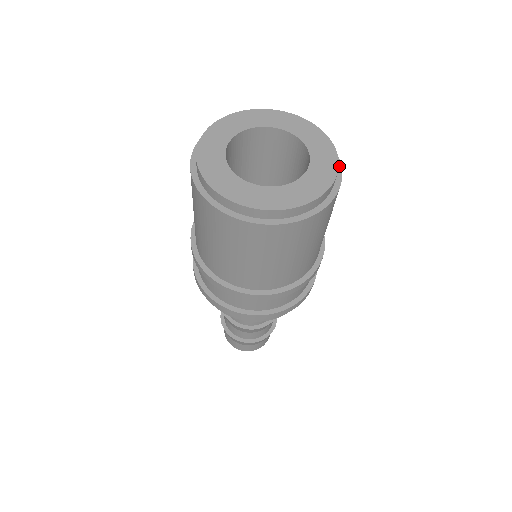
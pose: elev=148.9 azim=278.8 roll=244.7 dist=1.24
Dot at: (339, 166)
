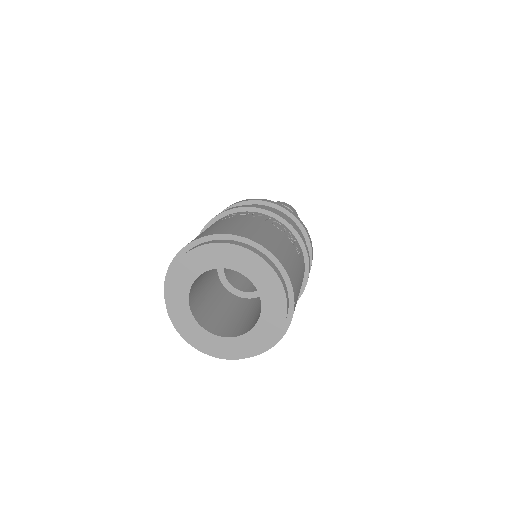
Dot at: (287, 326)
